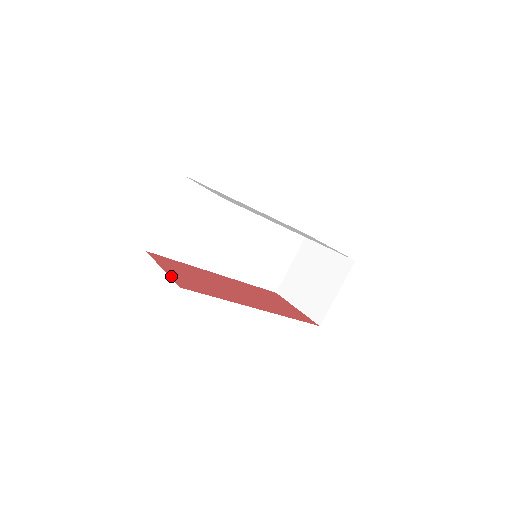
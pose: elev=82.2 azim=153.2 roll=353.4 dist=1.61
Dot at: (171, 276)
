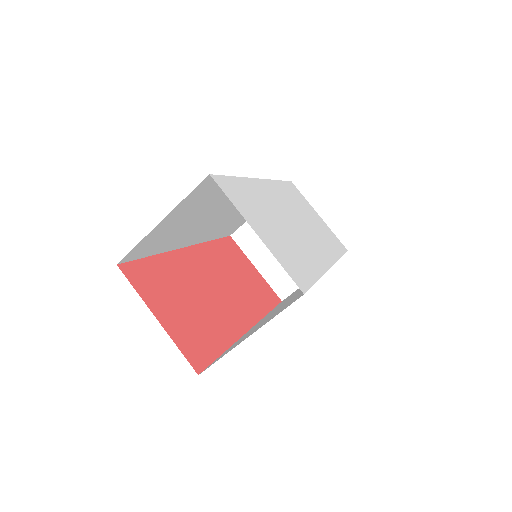
Dot at: (176, 341)
